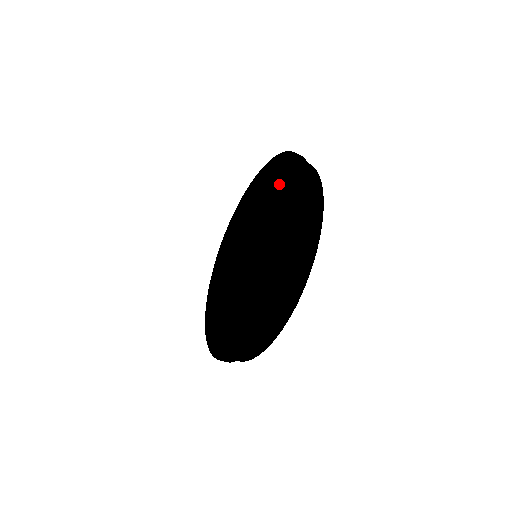
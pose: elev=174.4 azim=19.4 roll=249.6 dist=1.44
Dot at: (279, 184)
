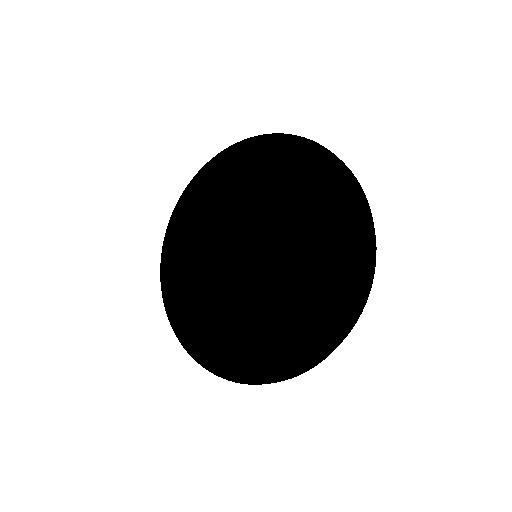
Dot at: (305, 181)
